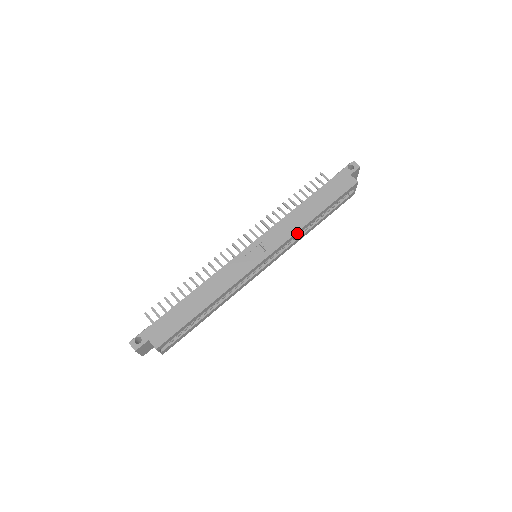
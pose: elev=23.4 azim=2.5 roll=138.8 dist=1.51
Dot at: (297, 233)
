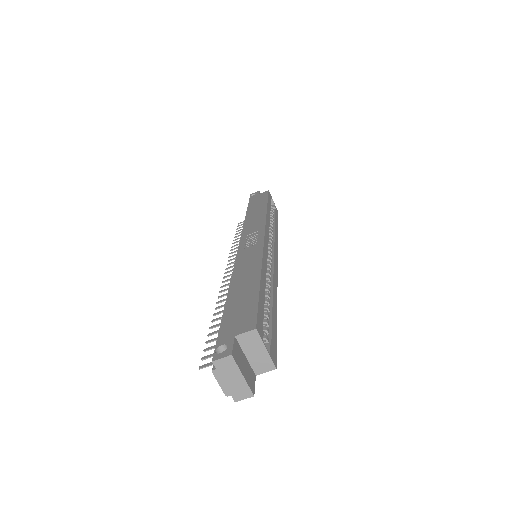
Dot at: (267, 220)
